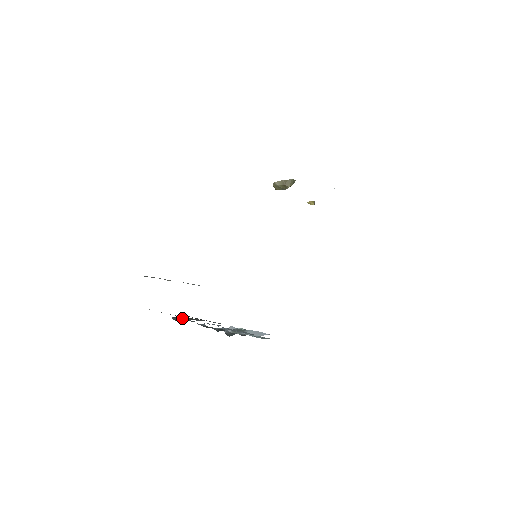
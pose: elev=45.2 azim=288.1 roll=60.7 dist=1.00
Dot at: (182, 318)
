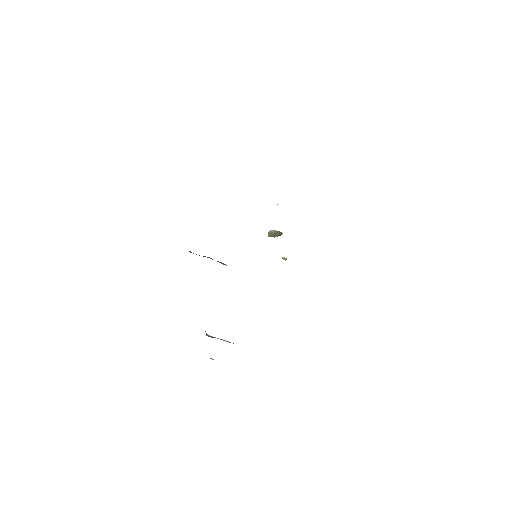
Dot at: occluded
